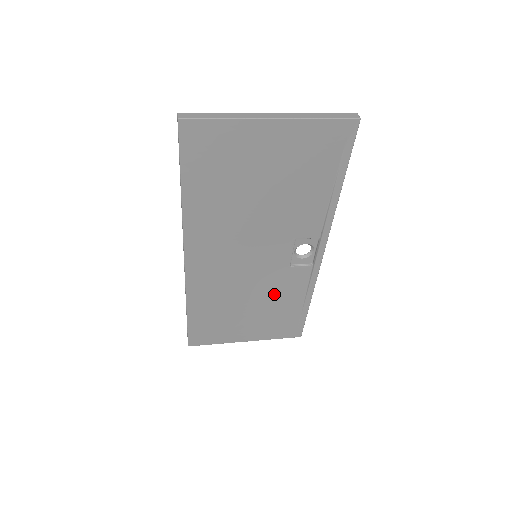
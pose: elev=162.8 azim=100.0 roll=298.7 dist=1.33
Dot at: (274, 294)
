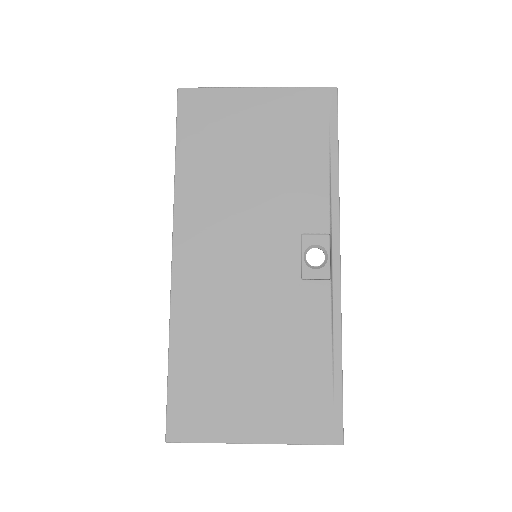
Dot at: (287, 332)
